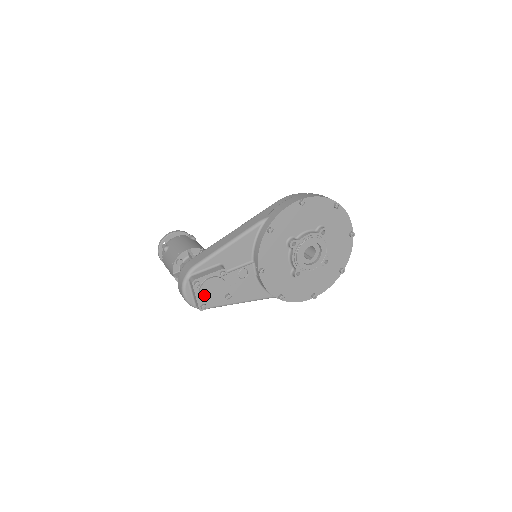
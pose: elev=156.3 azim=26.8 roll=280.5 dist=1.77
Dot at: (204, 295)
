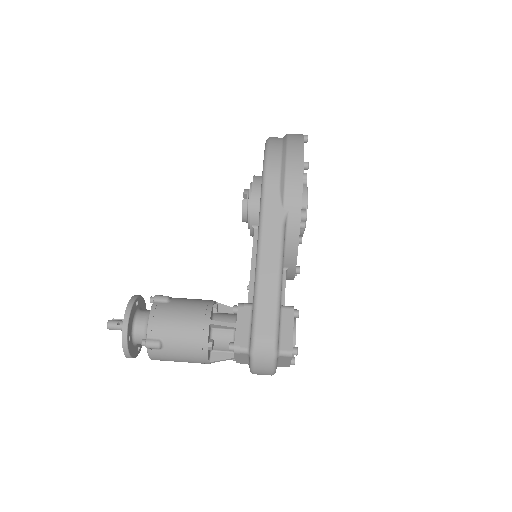
Dot at: occluded
